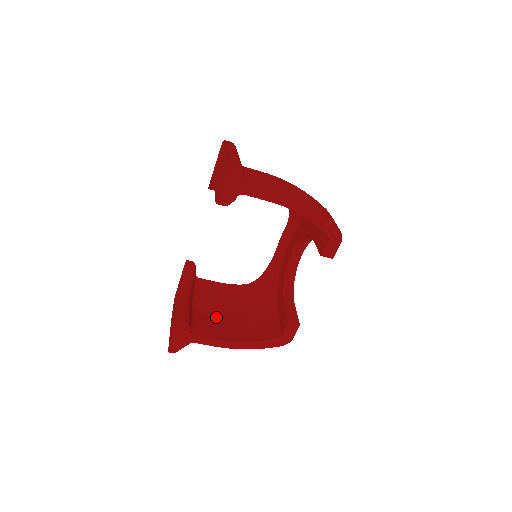
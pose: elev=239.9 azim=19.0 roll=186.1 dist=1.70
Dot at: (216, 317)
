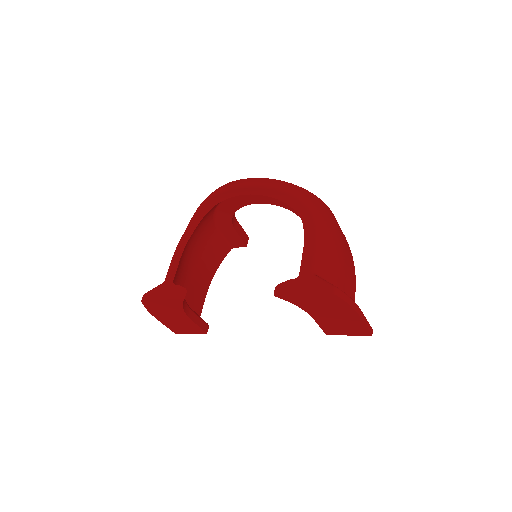
Dot at: (191, 283)
